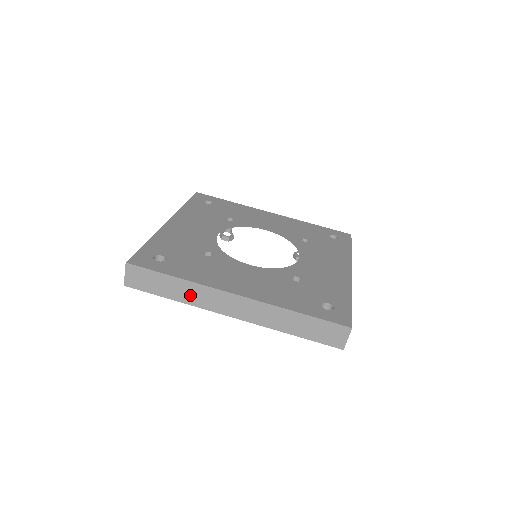
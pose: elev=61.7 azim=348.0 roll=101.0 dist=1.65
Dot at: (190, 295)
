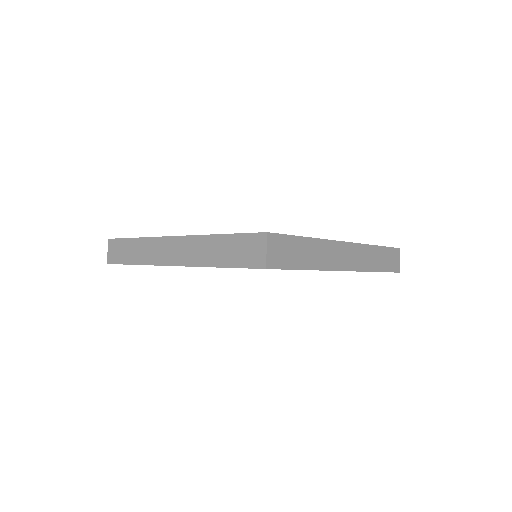
Dot at: (319, 257)
